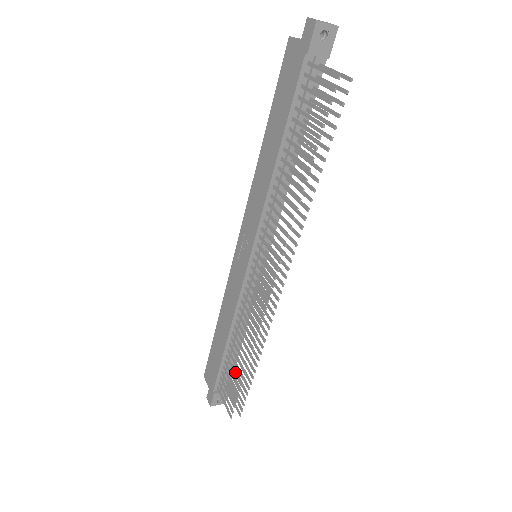
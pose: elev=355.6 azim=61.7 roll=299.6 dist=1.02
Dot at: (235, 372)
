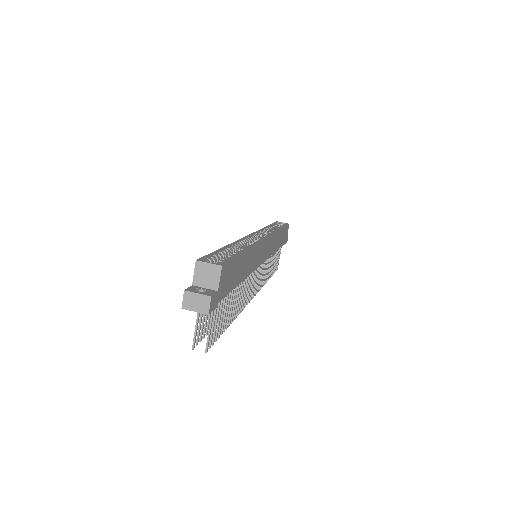
Dot at: occluded
